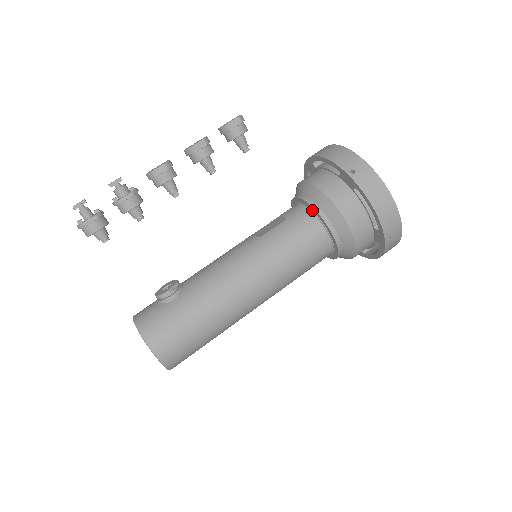
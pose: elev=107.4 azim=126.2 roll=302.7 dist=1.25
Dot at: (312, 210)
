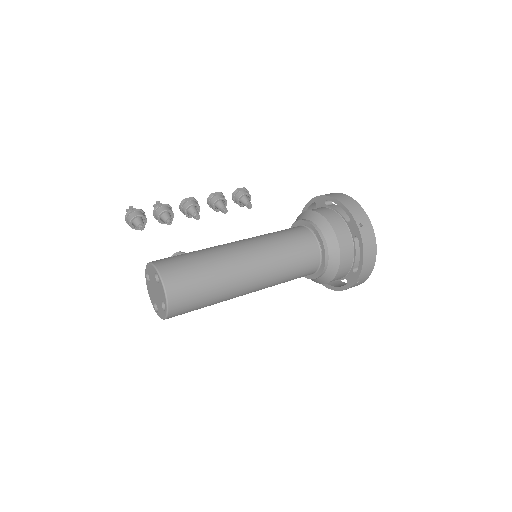
Dot at: (298, 225)
